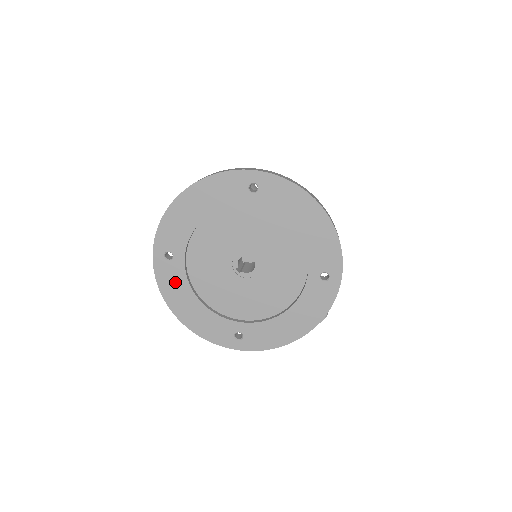
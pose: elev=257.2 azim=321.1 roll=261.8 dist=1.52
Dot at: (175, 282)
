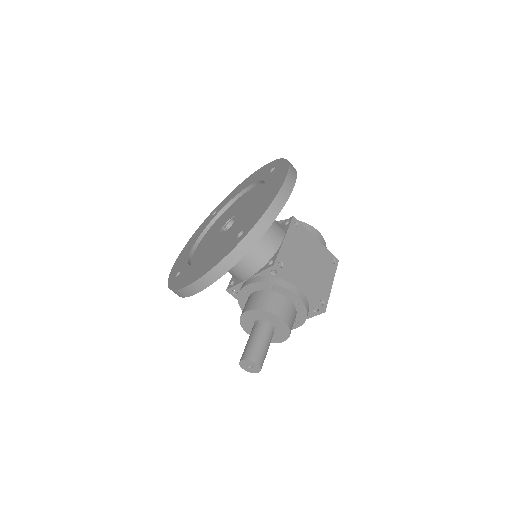
Dot at: (201, 230)
